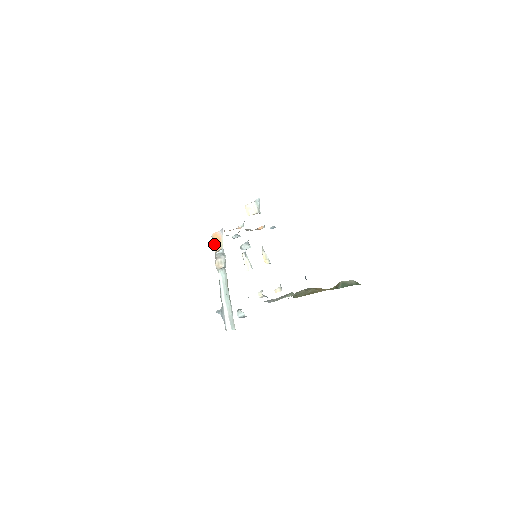
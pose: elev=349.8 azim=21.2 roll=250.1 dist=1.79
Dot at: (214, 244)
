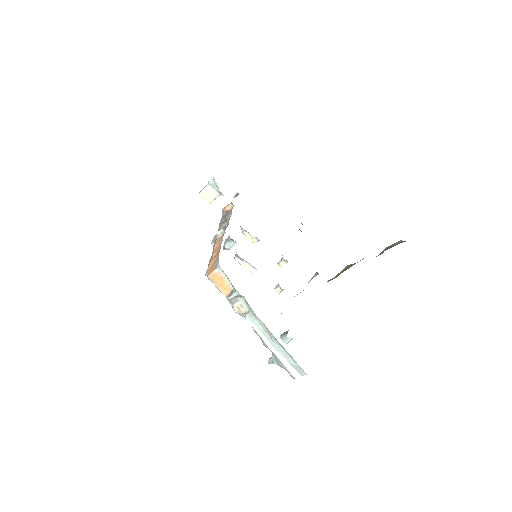
Dot at: (218, 287)
